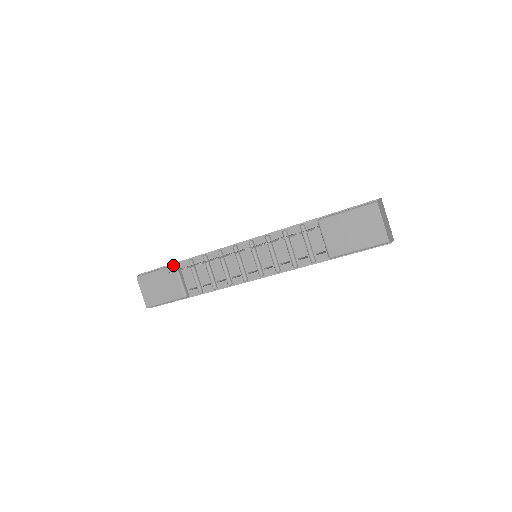
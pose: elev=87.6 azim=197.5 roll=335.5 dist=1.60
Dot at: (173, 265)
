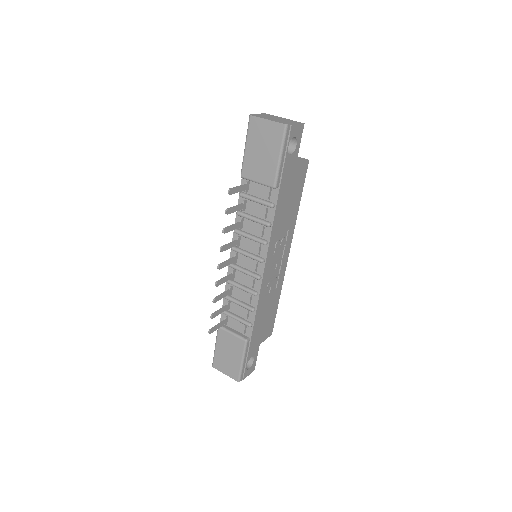
Dot at: occluded
